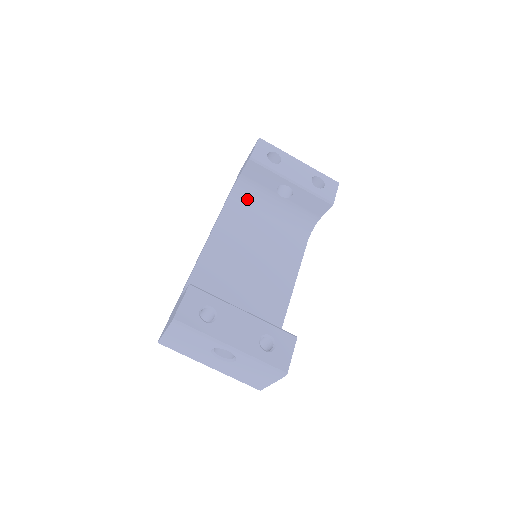
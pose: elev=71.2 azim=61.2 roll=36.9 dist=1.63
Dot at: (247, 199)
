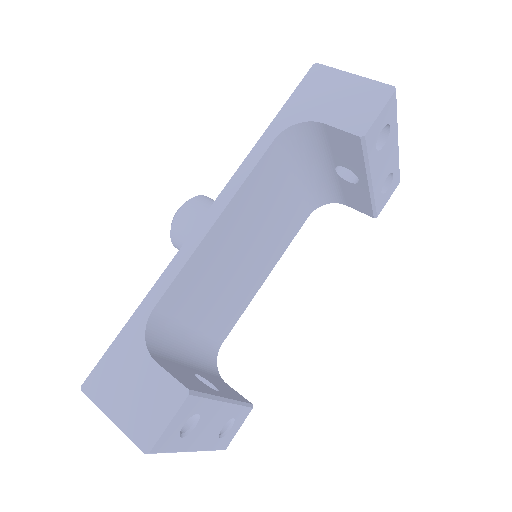
Dot at: (295, 147)
